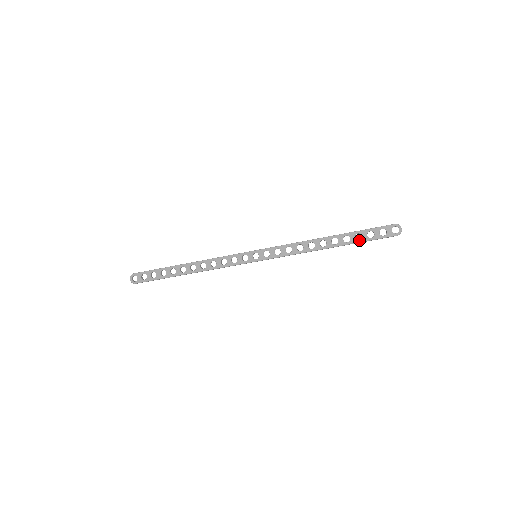
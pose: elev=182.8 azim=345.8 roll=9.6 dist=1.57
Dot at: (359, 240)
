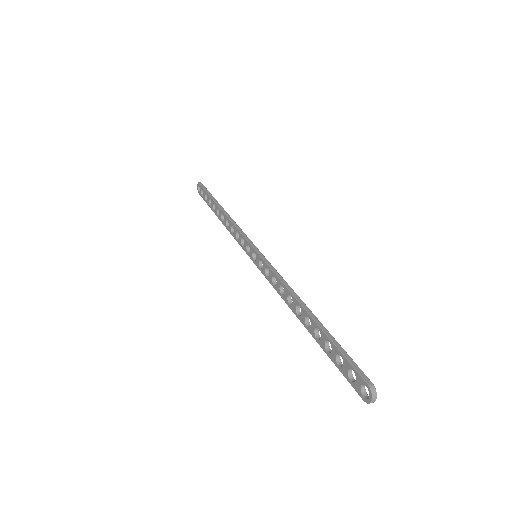
Dot at: (327, 351)
